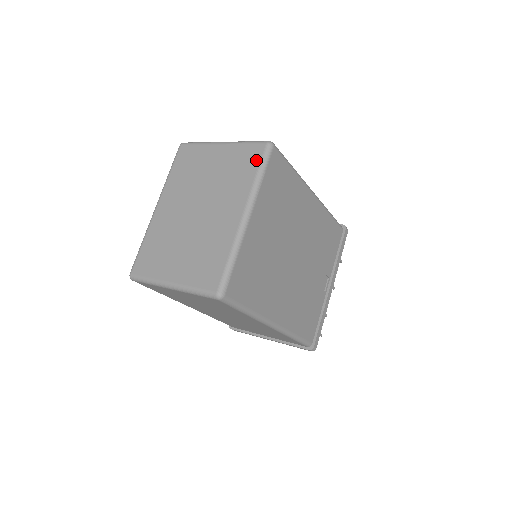
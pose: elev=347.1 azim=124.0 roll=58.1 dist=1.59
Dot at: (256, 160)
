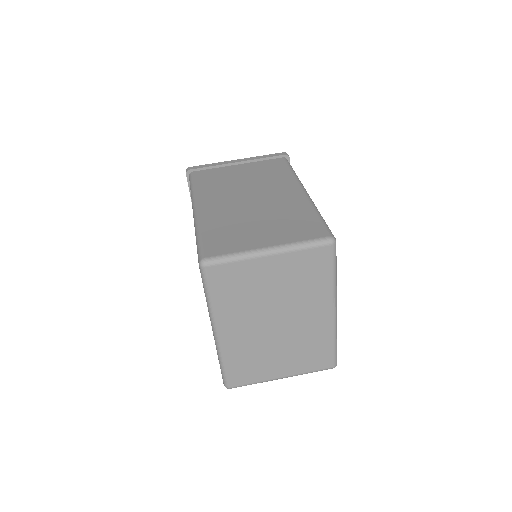
Dot at: (327, 264)
